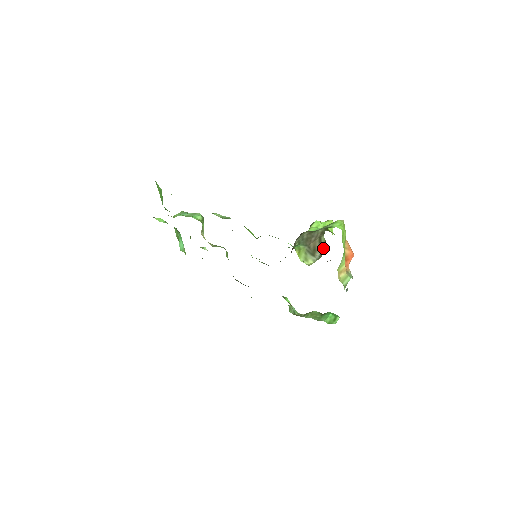
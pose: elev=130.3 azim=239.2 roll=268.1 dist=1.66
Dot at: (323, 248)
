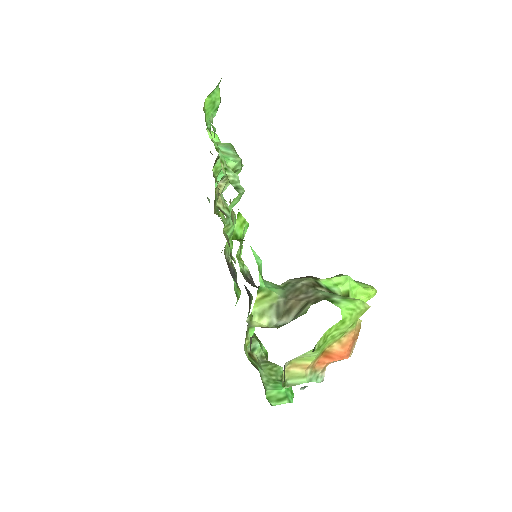
Dot at: (293, 319)
